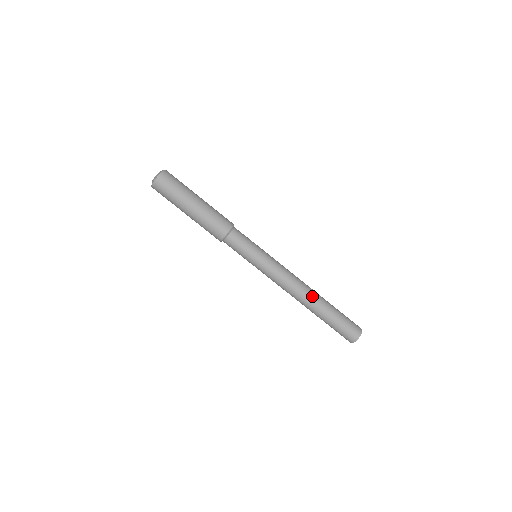
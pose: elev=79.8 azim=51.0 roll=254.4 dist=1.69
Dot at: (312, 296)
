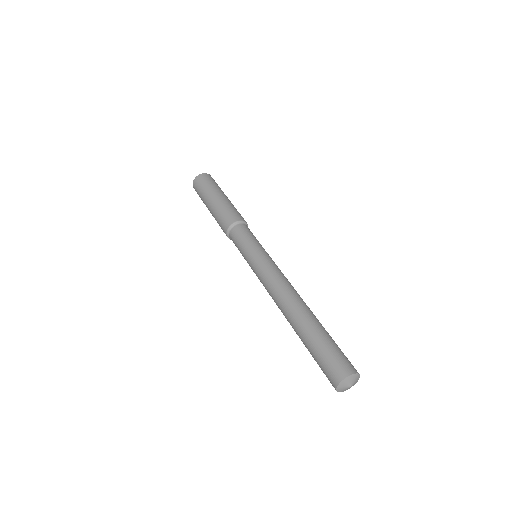
Dot at: (301, 304)
